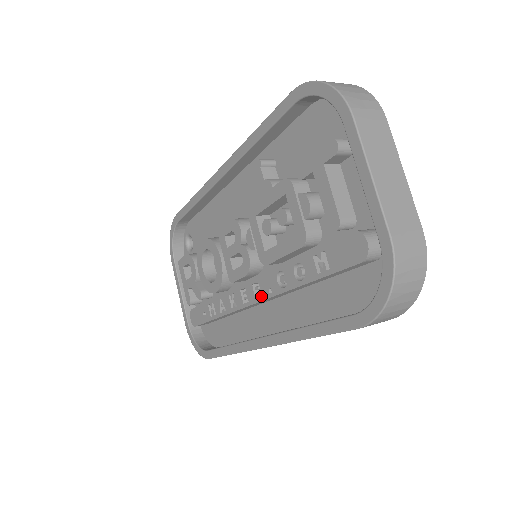
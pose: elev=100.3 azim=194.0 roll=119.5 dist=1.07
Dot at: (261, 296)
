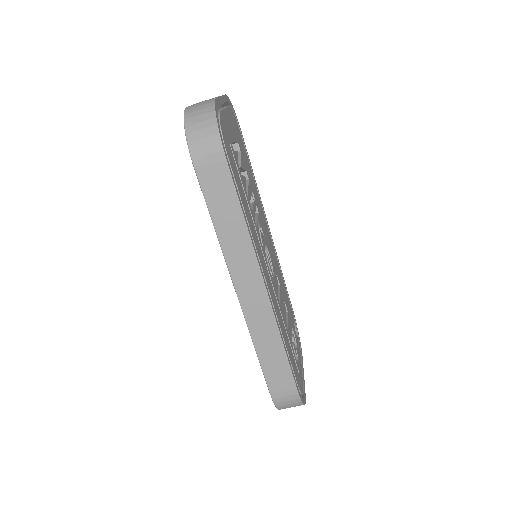
Dot at: occluded
